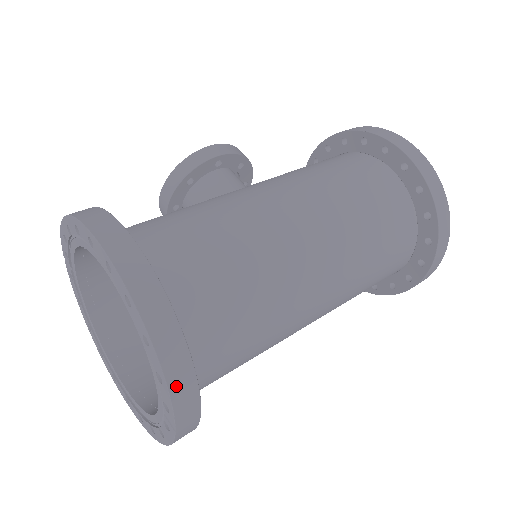
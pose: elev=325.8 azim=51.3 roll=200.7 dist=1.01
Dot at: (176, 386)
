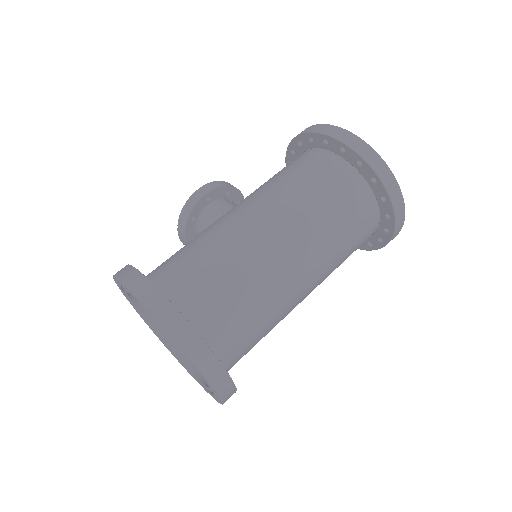
Dot at: (201, 362)
